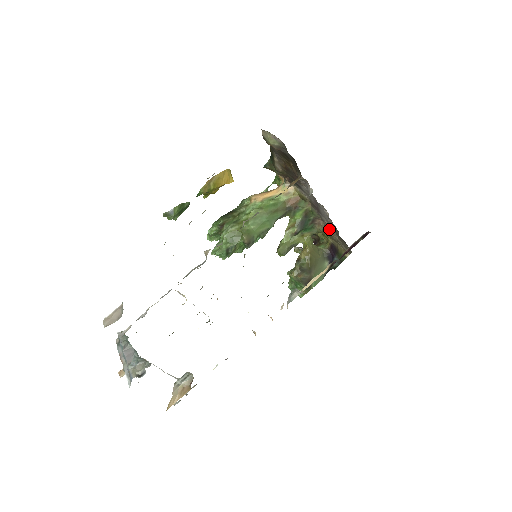
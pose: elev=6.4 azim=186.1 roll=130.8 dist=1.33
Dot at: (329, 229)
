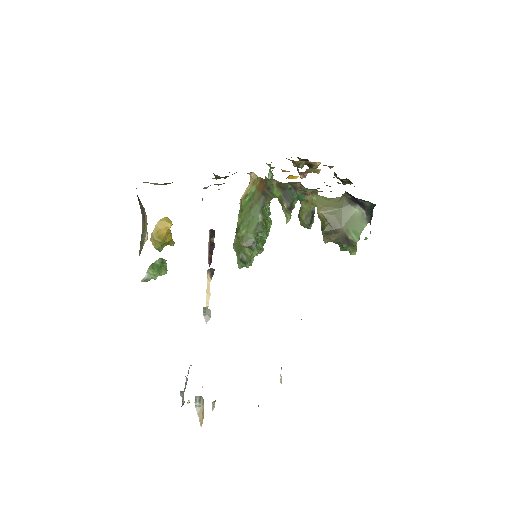
Dot at: (299, 191)
